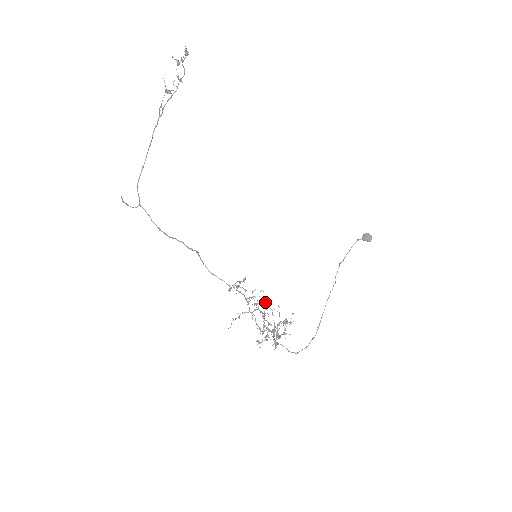
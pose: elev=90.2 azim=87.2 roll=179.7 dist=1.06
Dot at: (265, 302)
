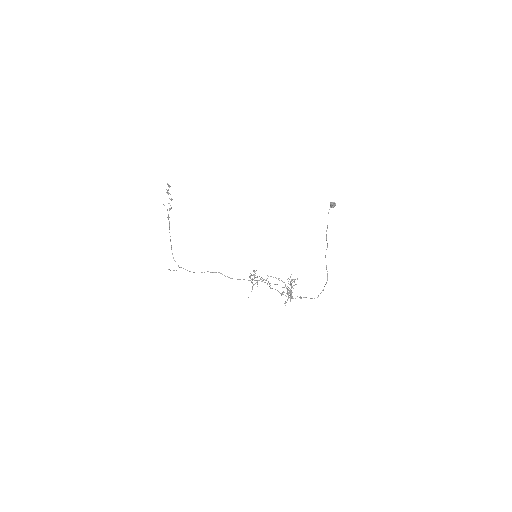
Dot at: (271, 276)
